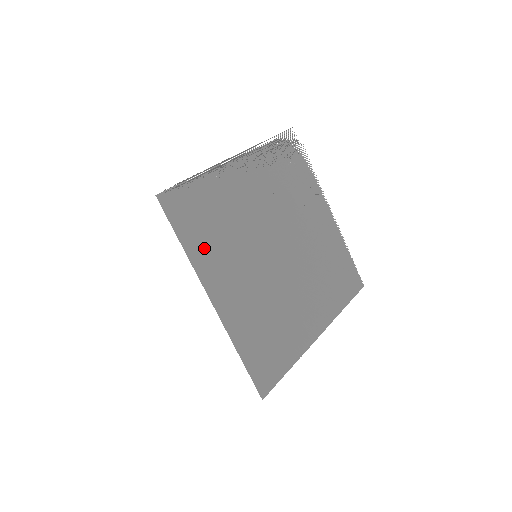
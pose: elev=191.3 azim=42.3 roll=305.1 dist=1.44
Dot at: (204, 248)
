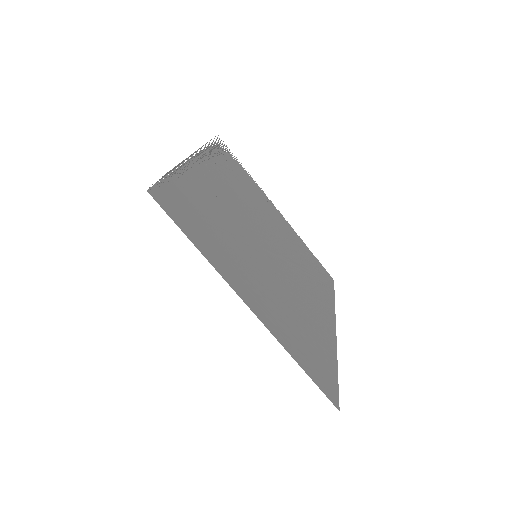
Dot at: (215, 249)
